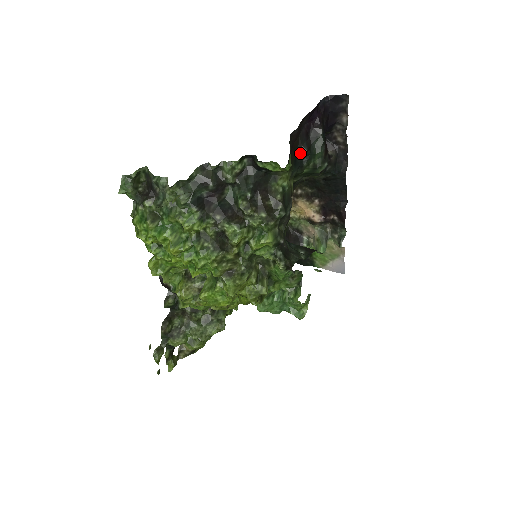
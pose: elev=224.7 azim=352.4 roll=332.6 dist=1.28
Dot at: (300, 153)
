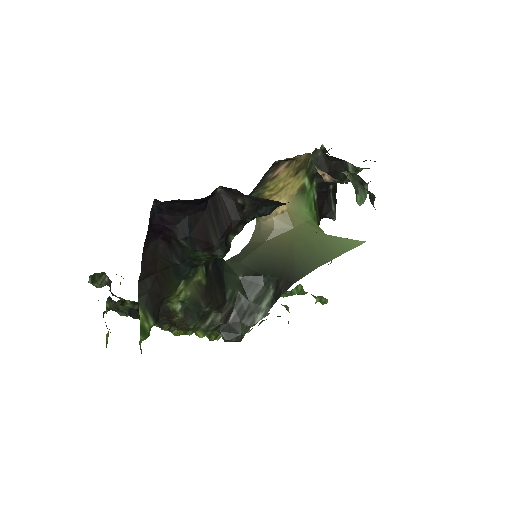
Dot at: (178, 262)
